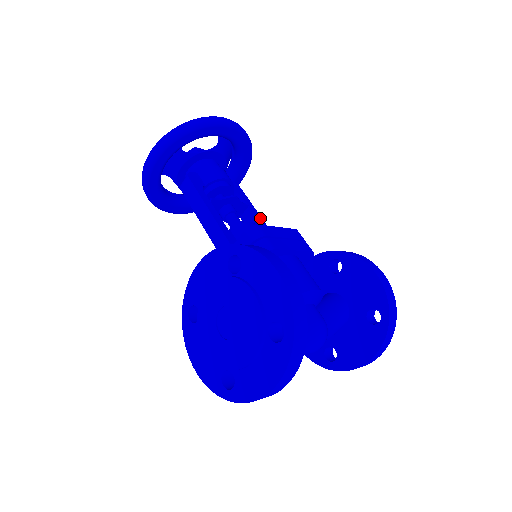
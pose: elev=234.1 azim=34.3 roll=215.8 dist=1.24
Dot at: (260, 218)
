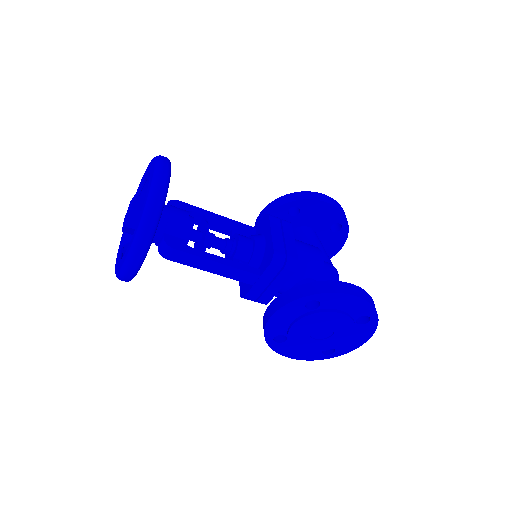
Dot at: (219, 217)
